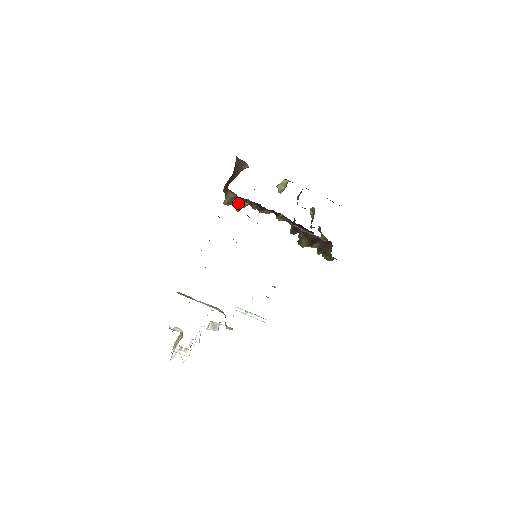
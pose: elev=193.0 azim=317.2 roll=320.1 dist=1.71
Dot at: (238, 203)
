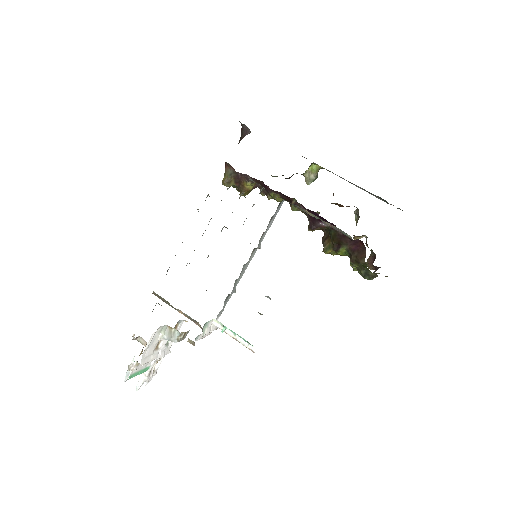
Dot at: (240, 184)
